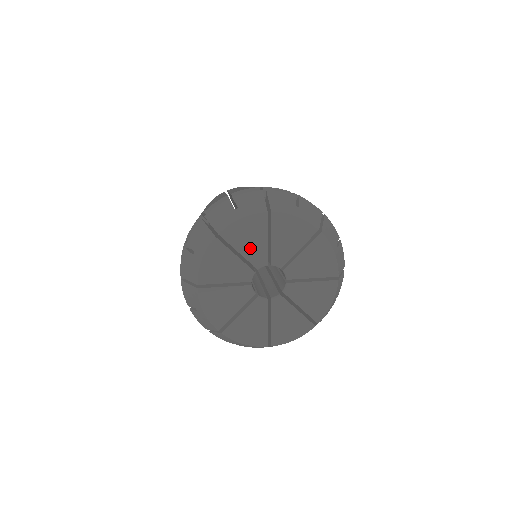
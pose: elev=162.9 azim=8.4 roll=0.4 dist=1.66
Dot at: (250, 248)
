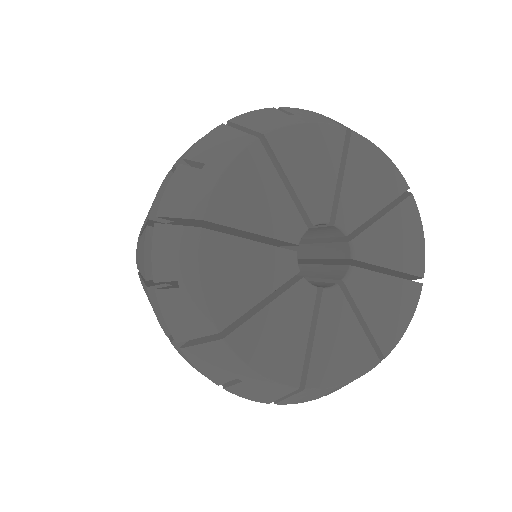
Dot at: (357, 192)
